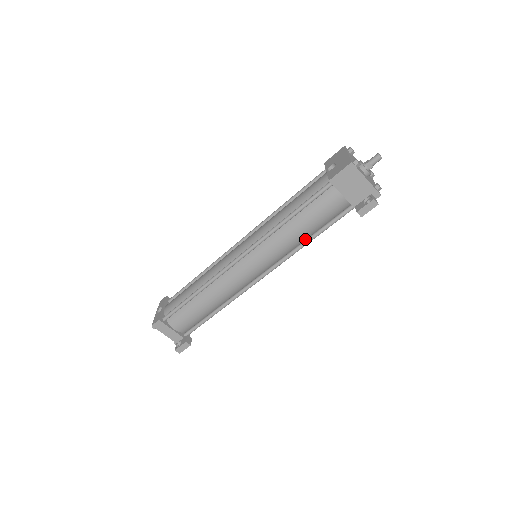
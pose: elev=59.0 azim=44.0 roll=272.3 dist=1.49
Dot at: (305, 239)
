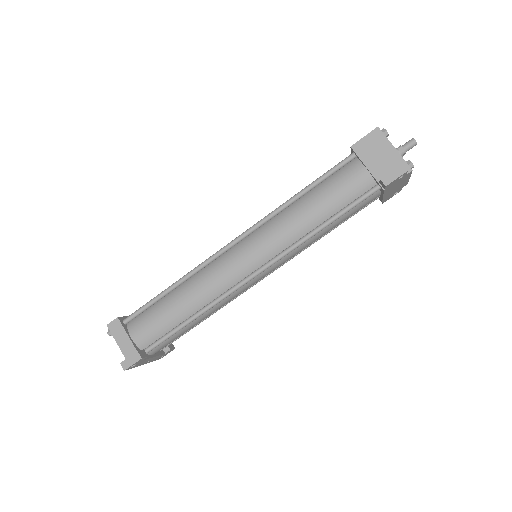
Dot at: (317, 228)
